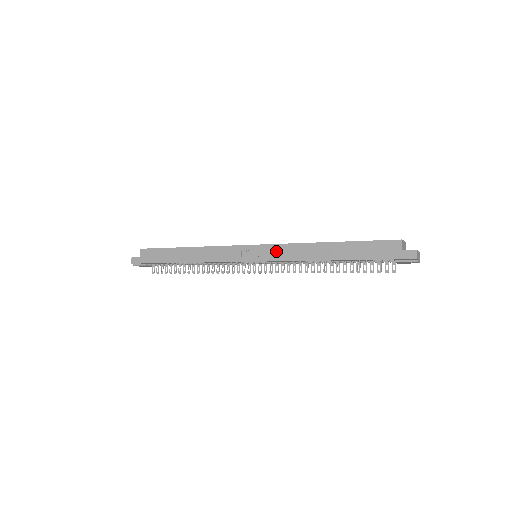
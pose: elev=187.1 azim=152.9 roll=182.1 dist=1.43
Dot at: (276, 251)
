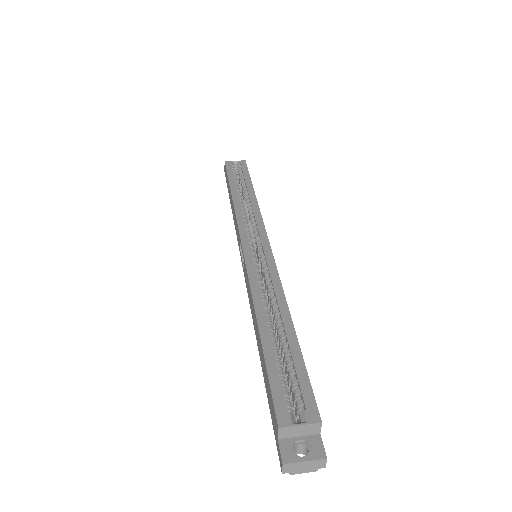
Dot at: (246, 277)
